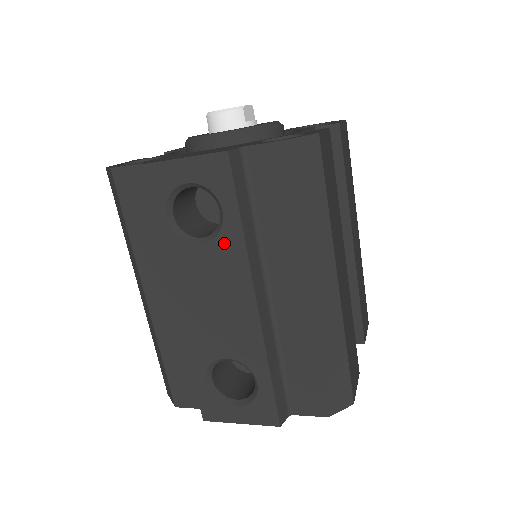
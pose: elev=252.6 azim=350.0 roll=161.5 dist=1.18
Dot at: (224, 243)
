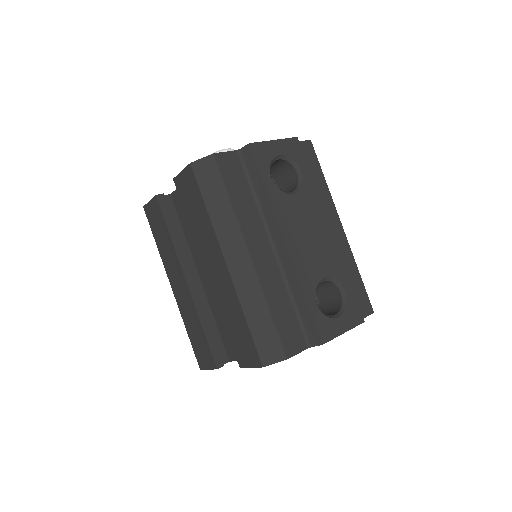
Dot at: (306, 192)
